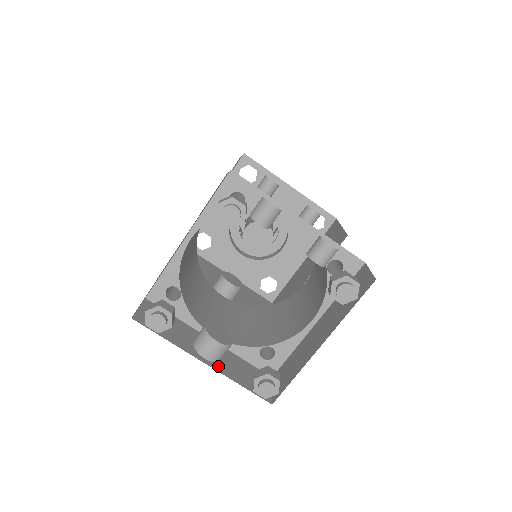
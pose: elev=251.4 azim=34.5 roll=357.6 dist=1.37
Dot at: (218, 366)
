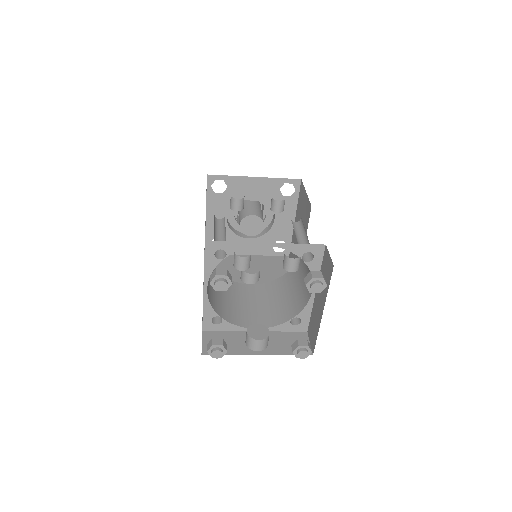
Dot at: (268, 351)
